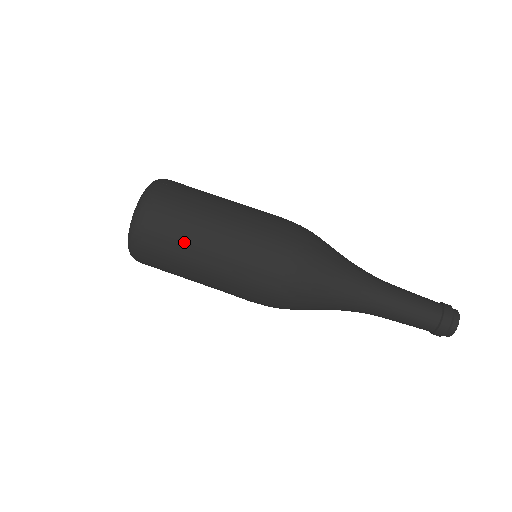
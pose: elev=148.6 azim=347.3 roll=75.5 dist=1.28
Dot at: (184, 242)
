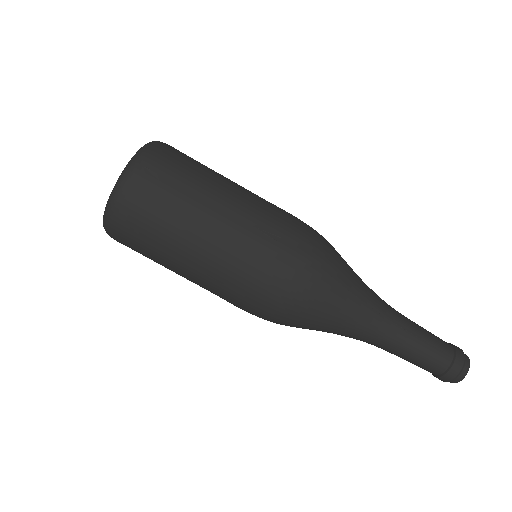
Dot at: (165, 253)
